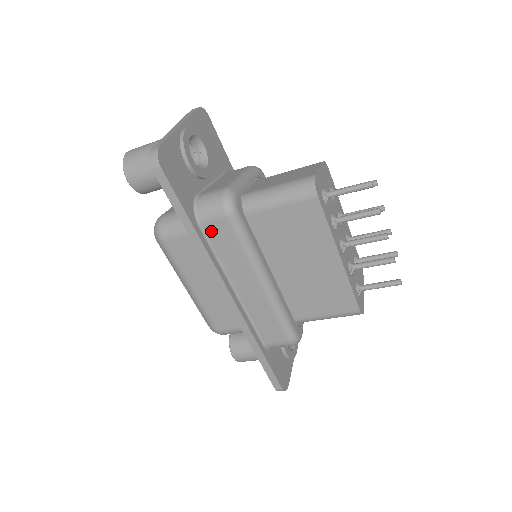
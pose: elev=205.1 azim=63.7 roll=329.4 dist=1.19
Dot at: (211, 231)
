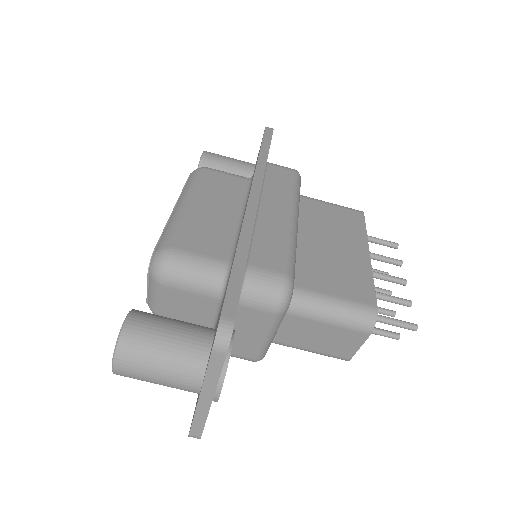
Dot at: (273, 170)
